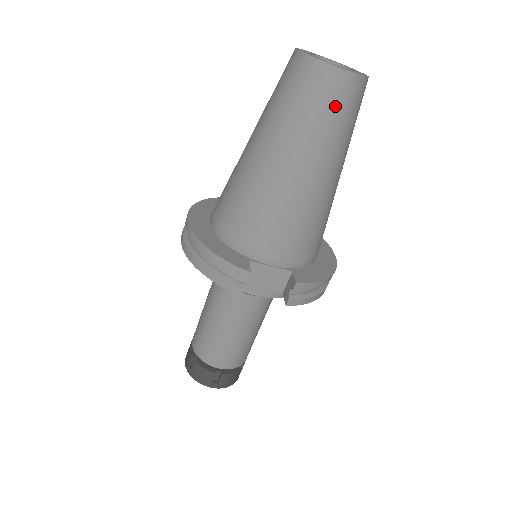
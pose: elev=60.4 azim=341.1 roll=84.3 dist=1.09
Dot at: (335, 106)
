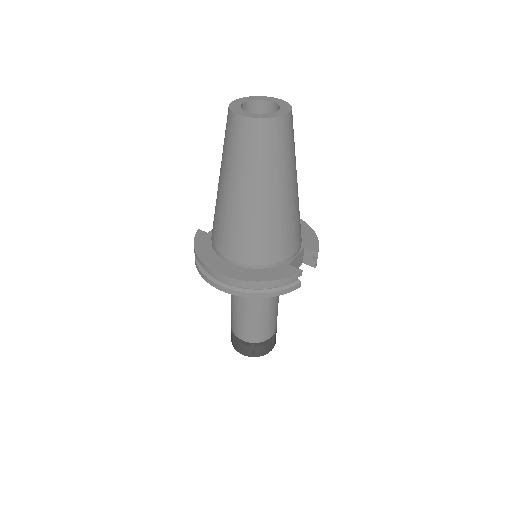
Dot at: (291, 138)
